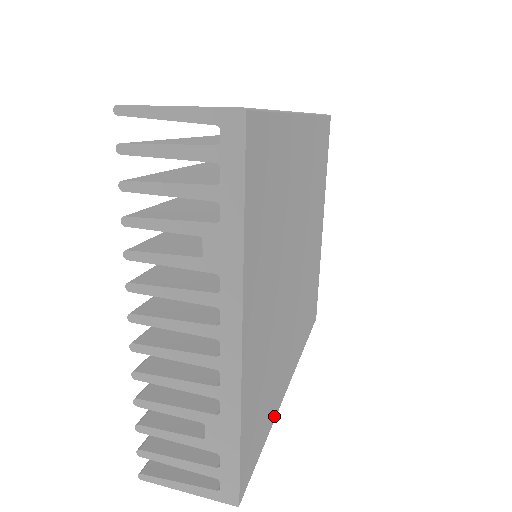
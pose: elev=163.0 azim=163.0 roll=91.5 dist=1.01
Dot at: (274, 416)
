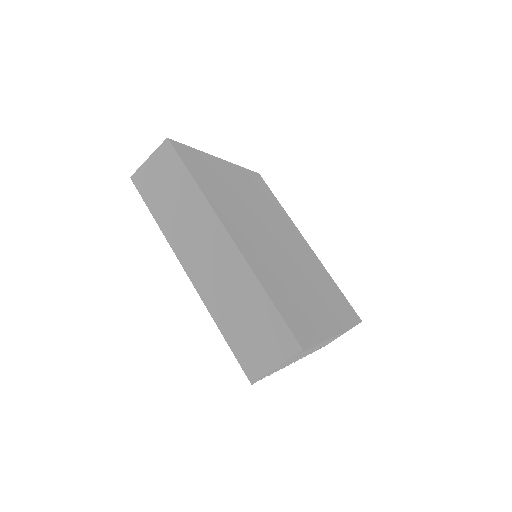
Dot at: (328, 273)
